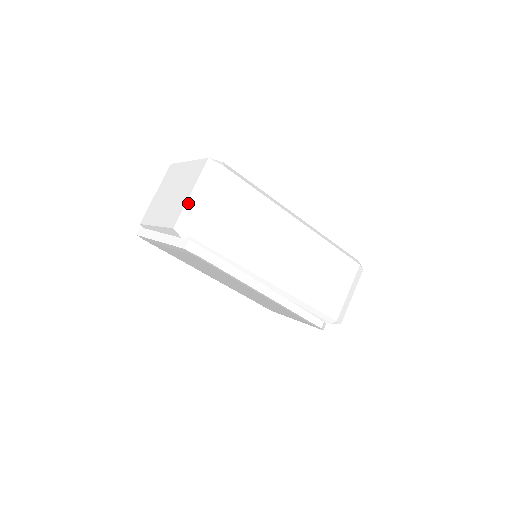
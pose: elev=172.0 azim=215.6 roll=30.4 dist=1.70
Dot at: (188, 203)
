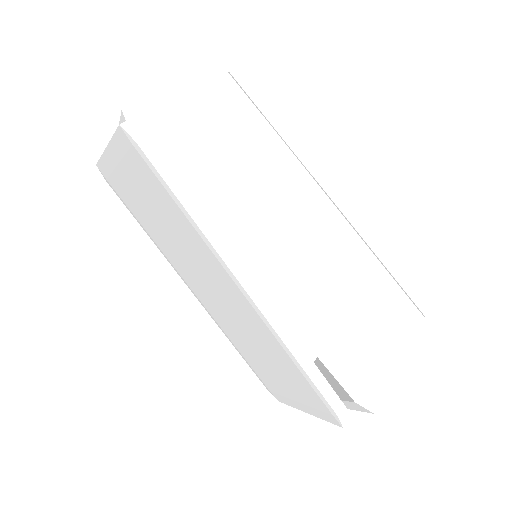
Dot at: (158, 91)
